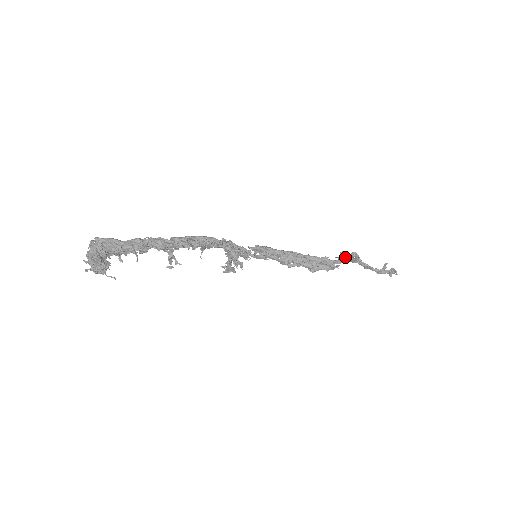
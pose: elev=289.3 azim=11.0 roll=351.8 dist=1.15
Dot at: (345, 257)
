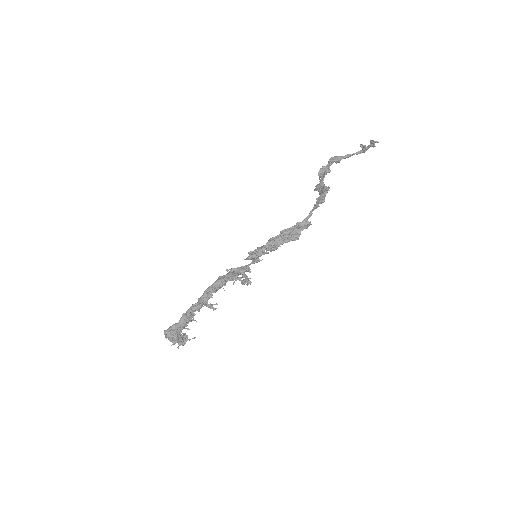
Dot at: occluded
